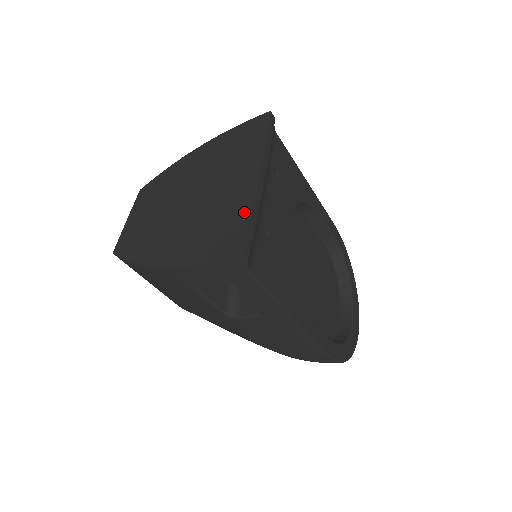
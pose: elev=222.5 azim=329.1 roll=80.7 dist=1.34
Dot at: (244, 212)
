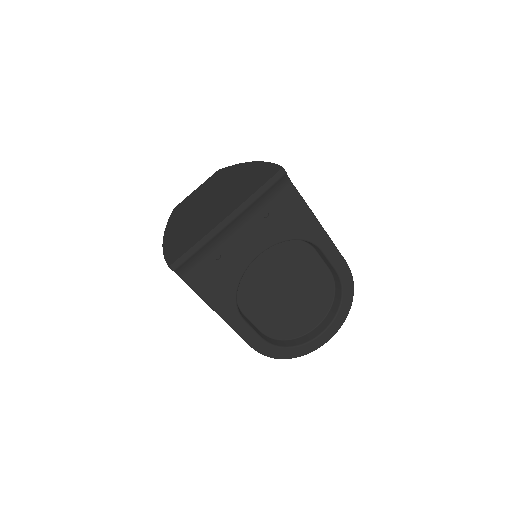
Dot at: (196, 240)
